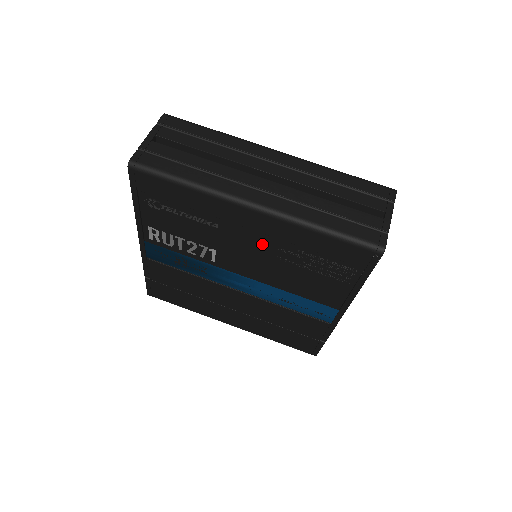
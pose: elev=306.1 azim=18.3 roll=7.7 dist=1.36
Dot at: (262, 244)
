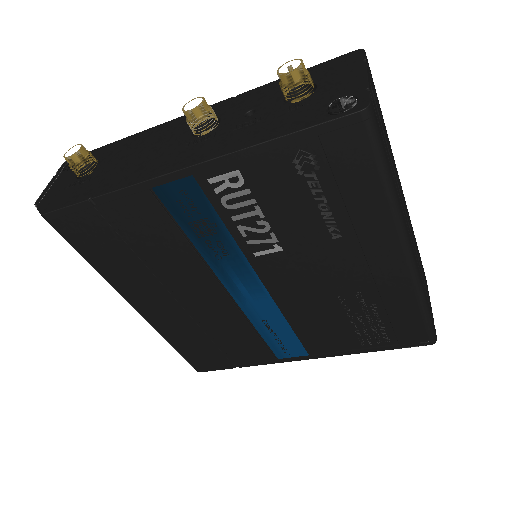
Dot at: (349, 279)
